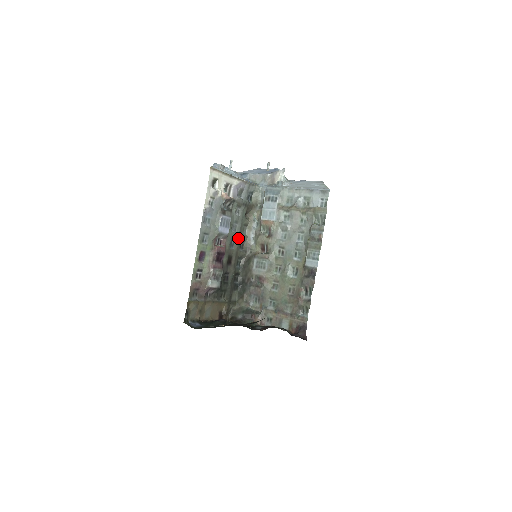
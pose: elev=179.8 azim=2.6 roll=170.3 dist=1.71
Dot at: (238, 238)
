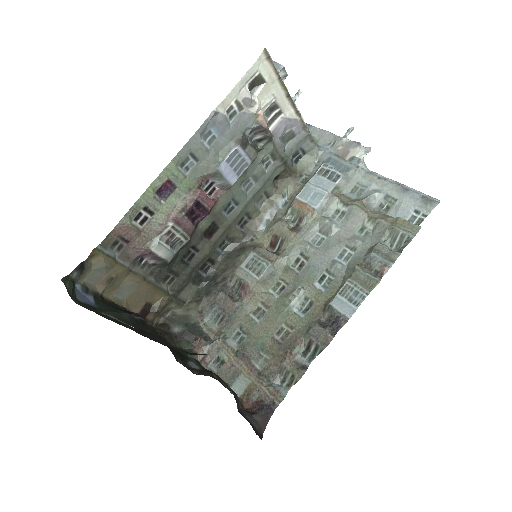
Dot at: (244, 205)
